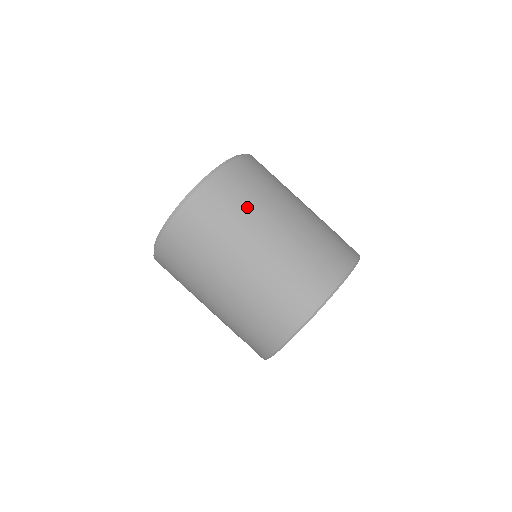
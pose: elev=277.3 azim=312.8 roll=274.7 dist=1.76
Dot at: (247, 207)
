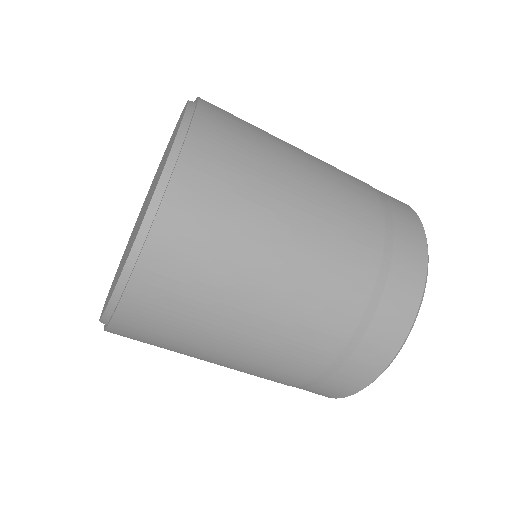
Dot at: (239, 257)
